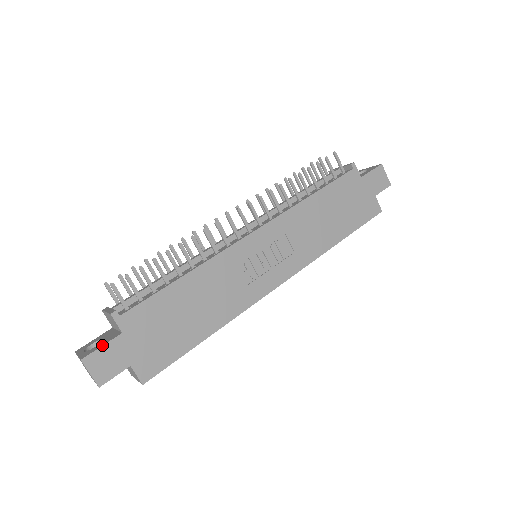
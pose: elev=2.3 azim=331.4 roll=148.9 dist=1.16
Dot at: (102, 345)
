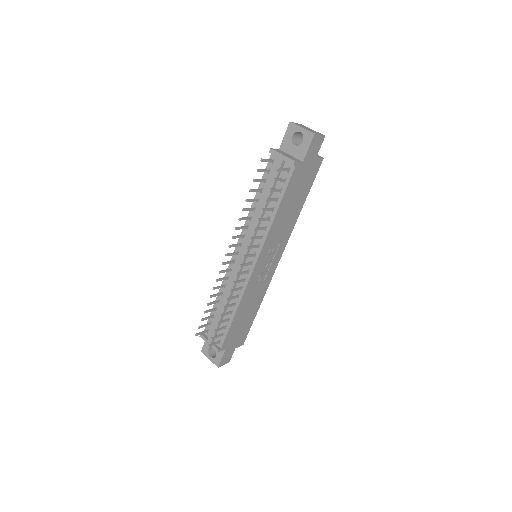
Dot at: (221, 358)
